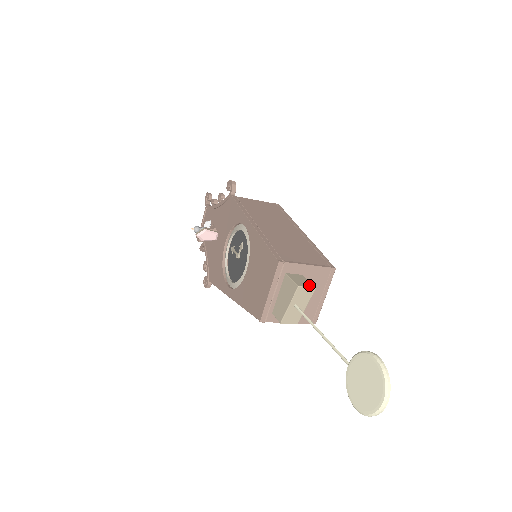
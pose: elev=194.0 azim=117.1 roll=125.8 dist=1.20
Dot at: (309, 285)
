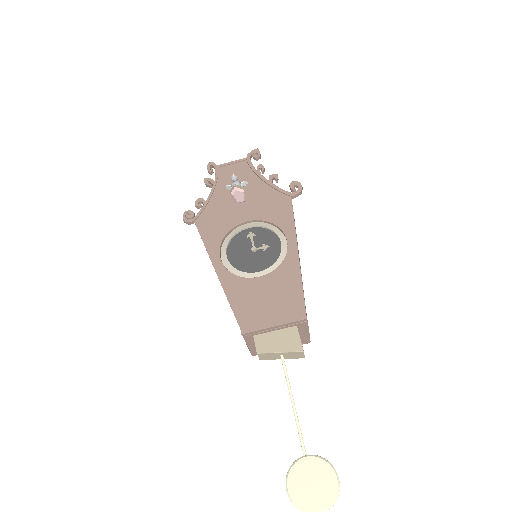
Dot at: occluded
